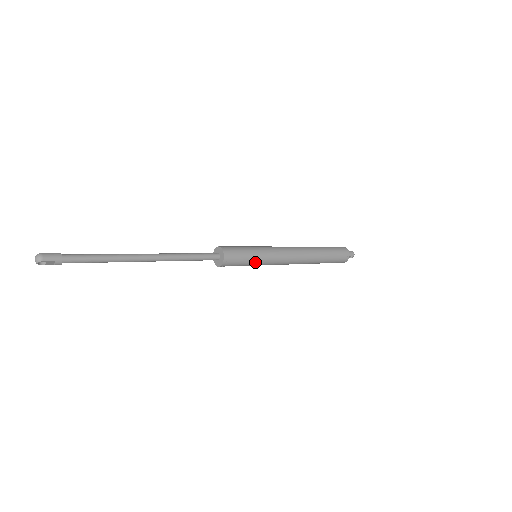
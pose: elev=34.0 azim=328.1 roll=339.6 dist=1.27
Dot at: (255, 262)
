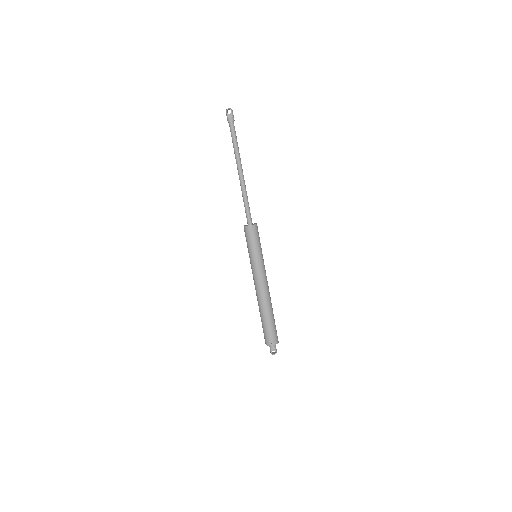
Dot at: (257, 252)
